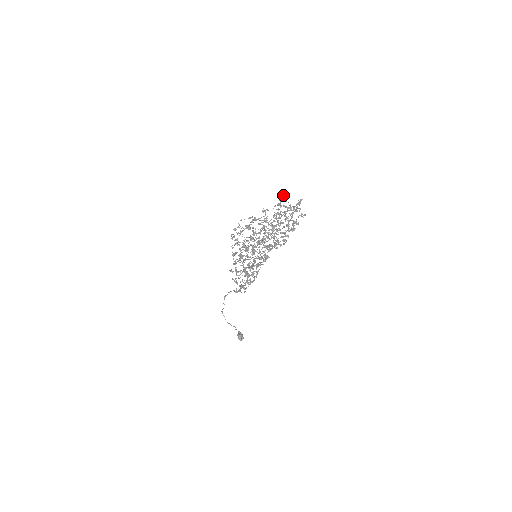
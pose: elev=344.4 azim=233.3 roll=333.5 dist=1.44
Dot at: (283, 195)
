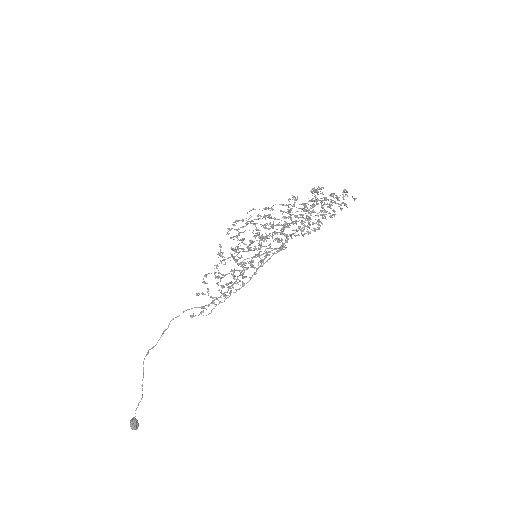
Dot at: occluded
